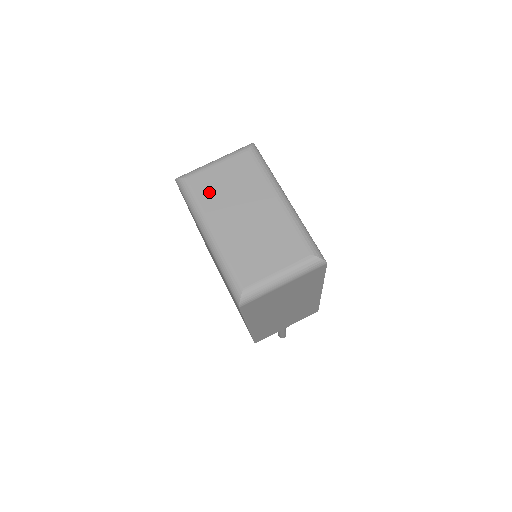
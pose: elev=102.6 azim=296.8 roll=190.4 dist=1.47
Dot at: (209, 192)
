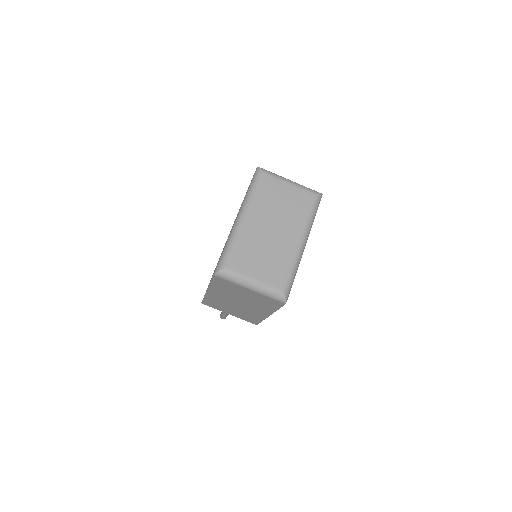
Dot at: (267, 195)
